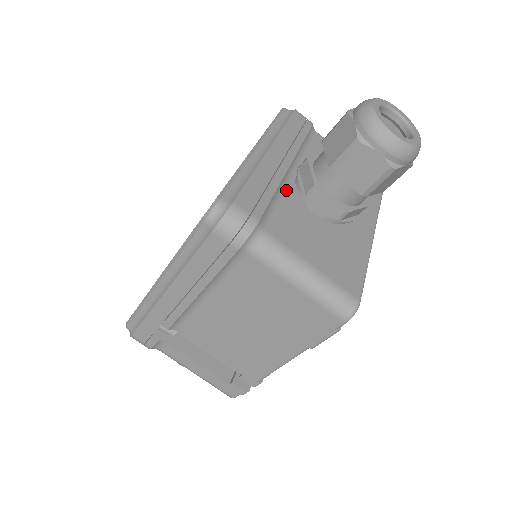
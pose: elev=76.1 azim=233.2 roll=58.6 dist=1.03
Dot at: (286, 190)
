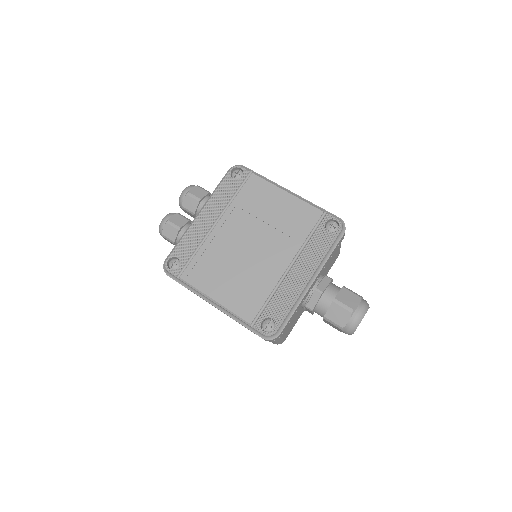
Dot at: occluded
